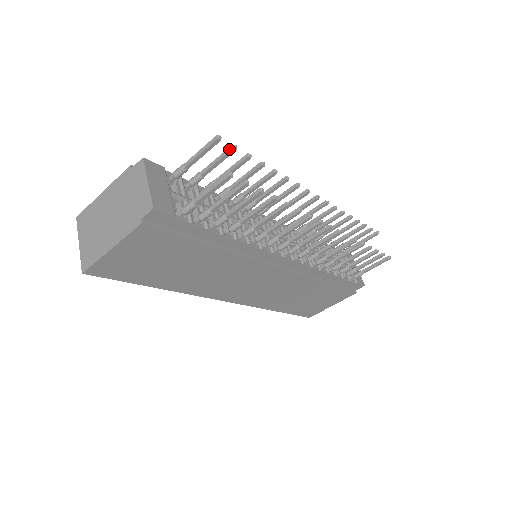
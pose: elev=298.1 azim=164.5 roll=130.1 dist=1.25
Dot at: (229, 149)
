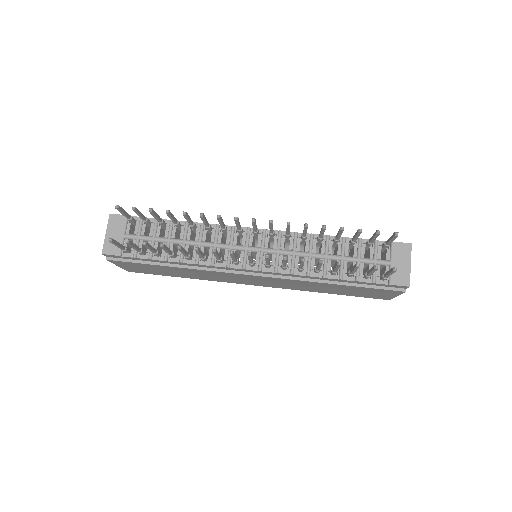
Dot at: (133, 209)
